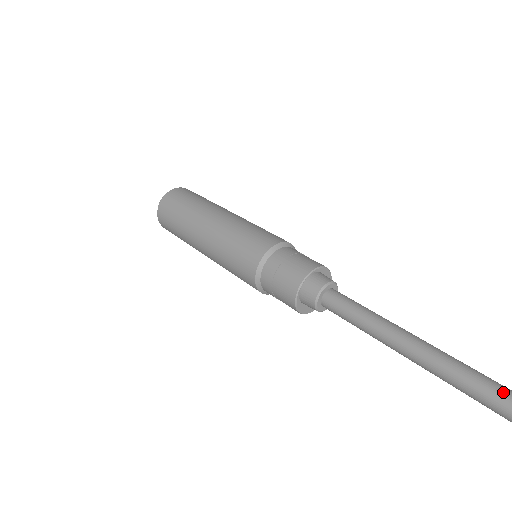
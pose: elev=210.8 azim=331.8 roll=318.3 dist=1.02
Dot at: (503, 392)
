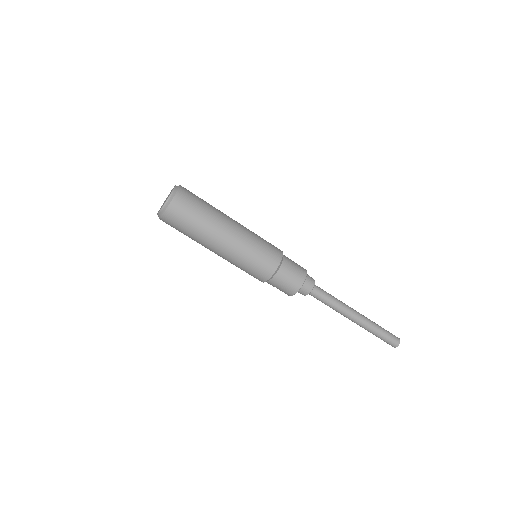
Dot at: (385, 330)
